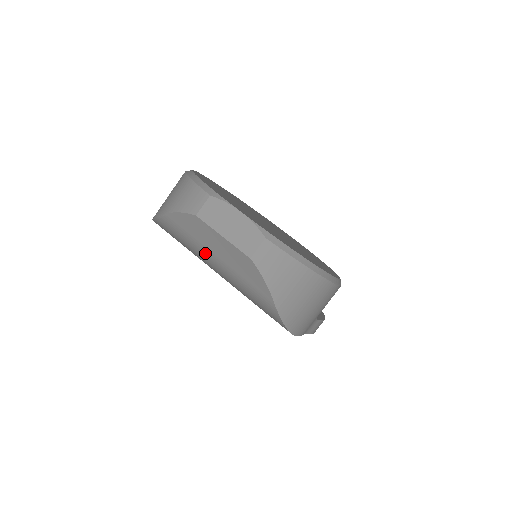
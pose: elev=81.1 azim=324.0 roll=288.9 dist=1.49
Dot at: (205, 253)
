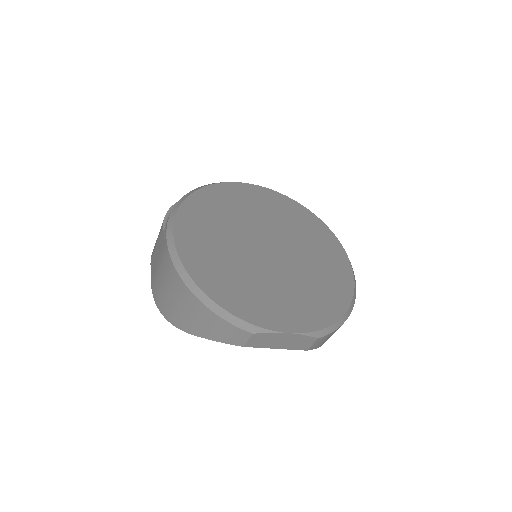
Dot at: occluded
